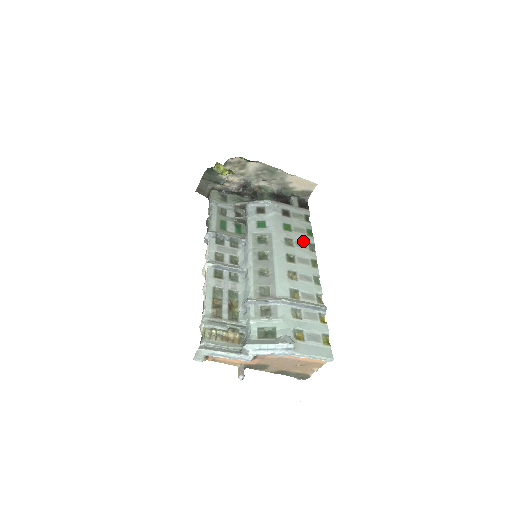
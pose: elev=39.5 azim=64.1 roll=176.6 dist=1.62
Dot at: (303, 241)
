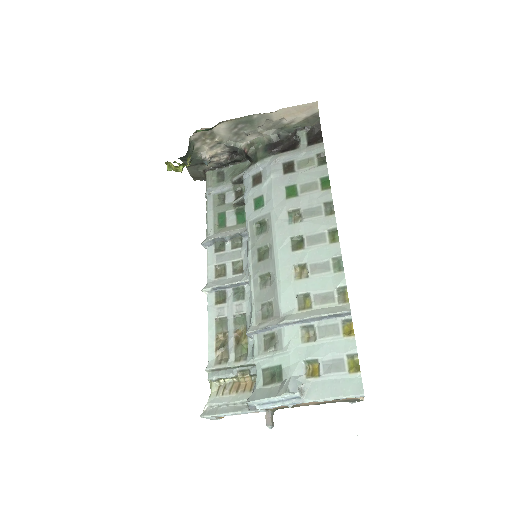
Dot at: (315, 204)
